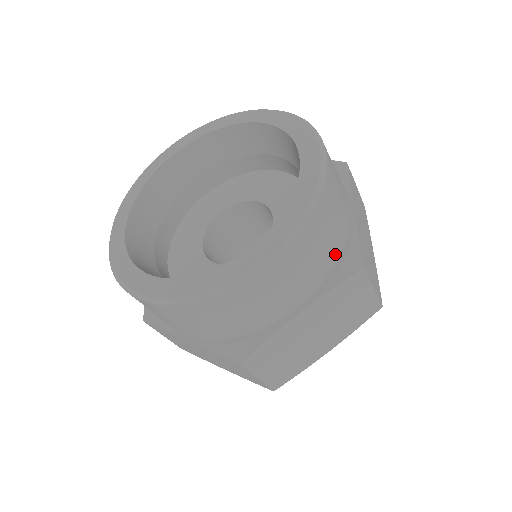
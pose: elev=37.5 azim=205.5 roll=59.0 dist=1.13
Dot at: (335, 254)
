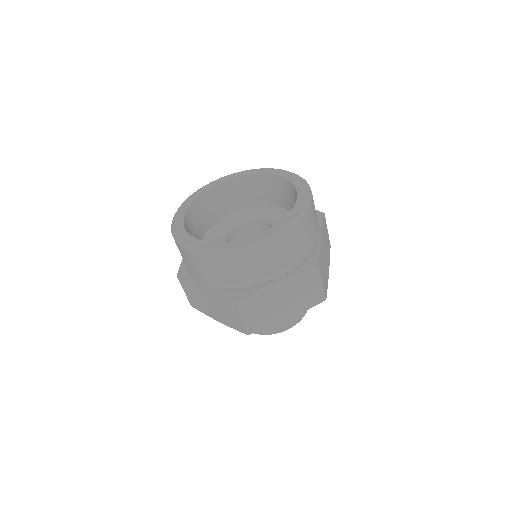
Dot at: (304, 255)
